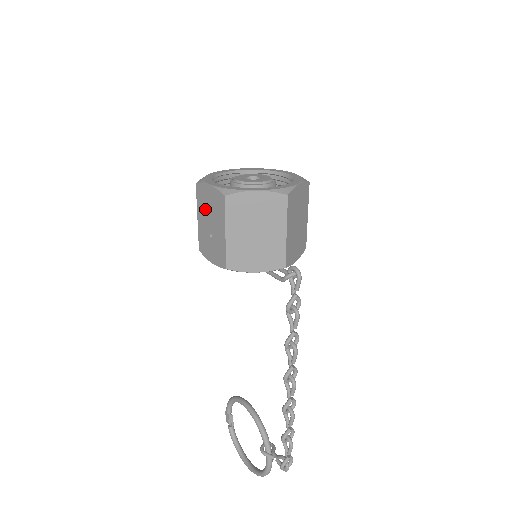
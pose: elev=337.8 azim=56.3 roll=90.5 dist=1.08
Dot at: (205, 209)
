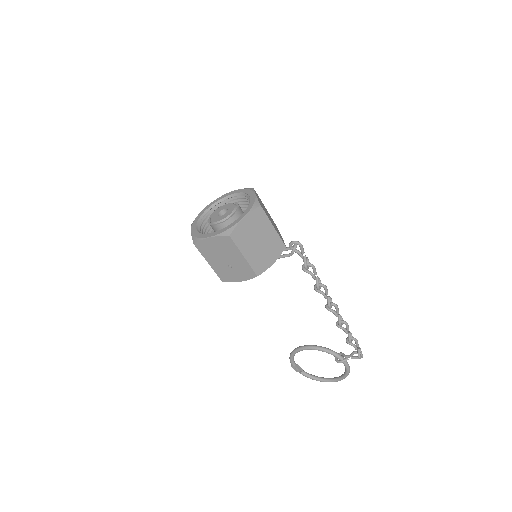
Dot at: (214, 254)
